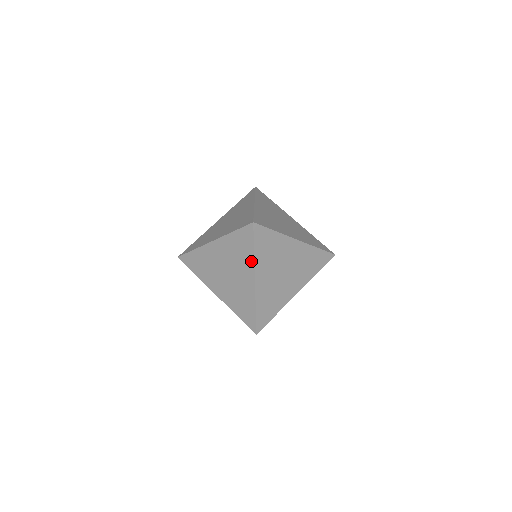
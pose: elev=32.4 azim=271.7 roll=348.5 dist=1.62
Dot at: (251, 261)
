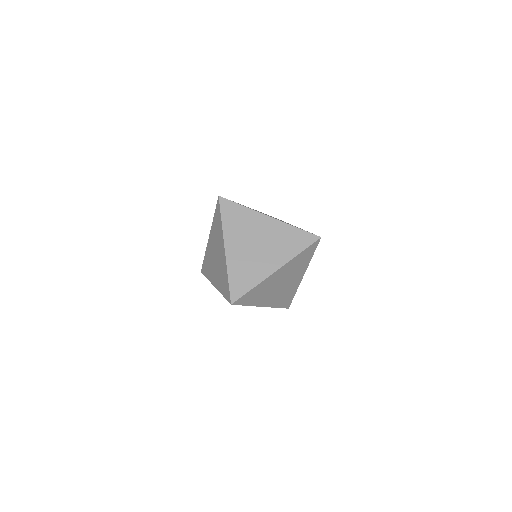
Dot at: occluded
